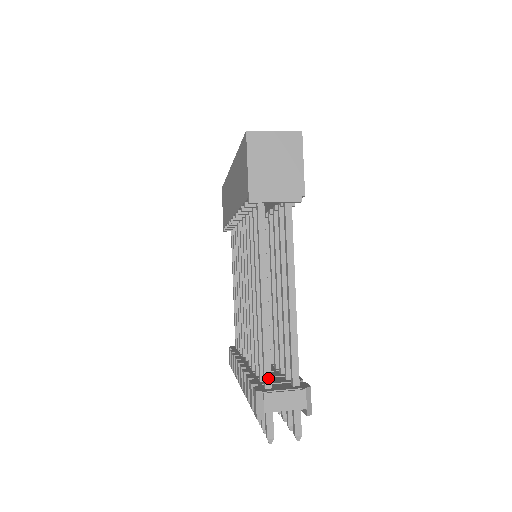
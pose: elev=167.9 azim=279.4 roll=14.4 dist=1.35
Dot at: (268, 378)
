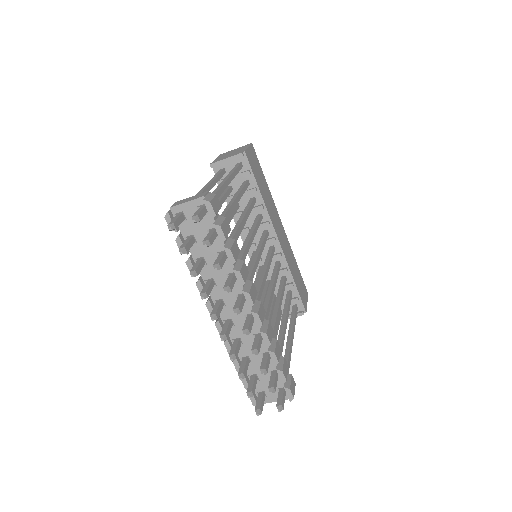
Dot at: occluded
